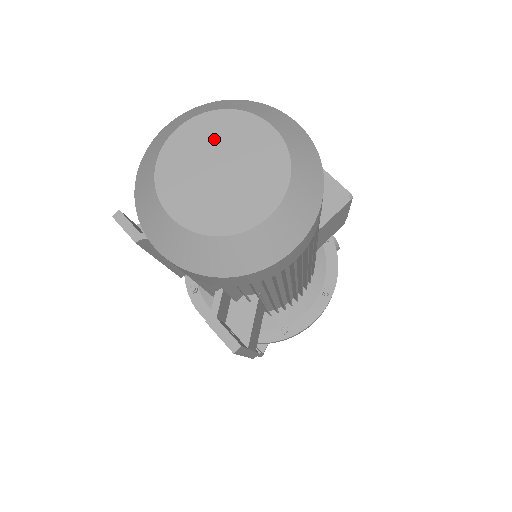
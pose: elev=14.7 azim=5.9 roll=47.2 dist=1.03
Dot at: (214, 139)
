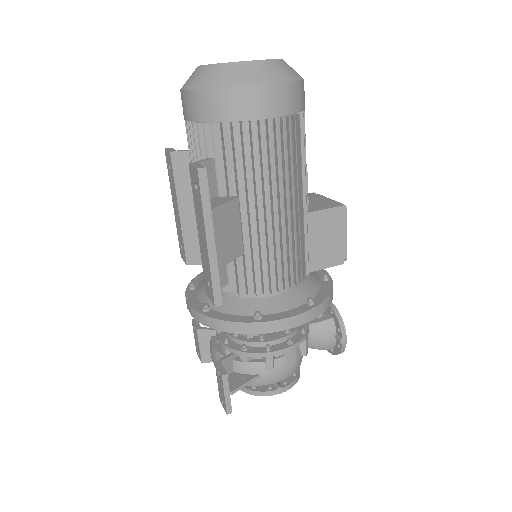
Dot at: occluded
